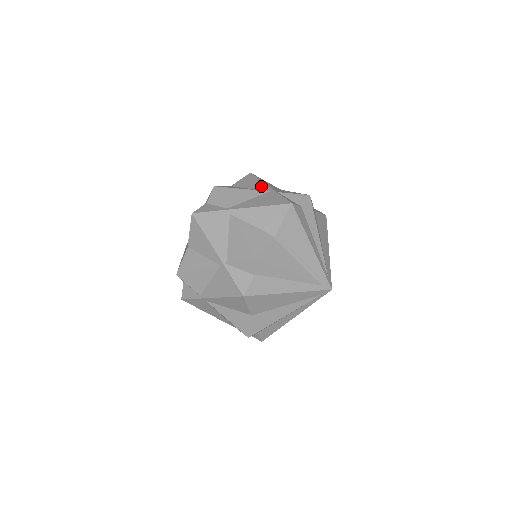
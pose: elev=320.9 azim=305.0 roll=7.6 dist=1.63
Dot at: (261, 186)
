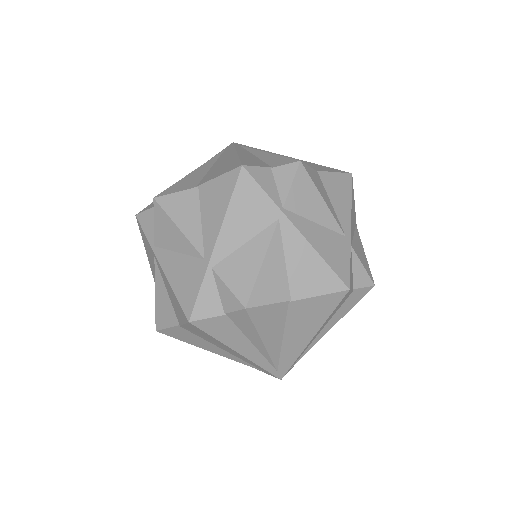
Dot at: (211, 231)
